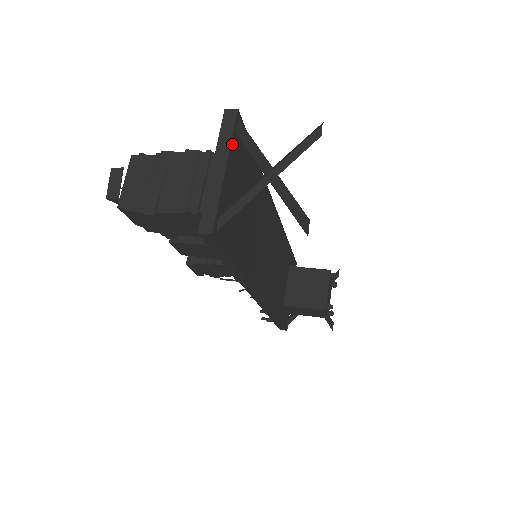
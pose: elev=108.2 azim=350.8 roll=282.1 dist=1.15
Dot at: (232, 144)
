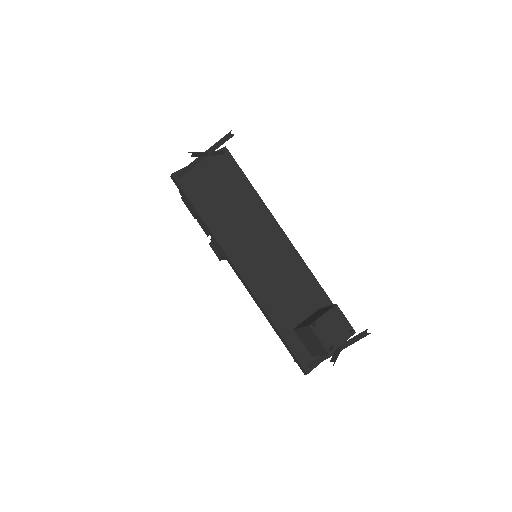
Dot at: occluded
